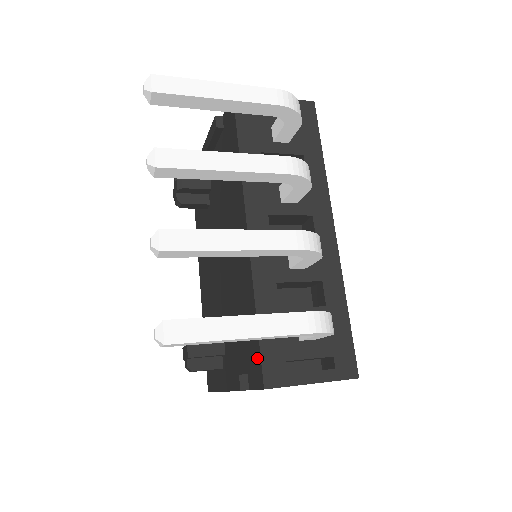
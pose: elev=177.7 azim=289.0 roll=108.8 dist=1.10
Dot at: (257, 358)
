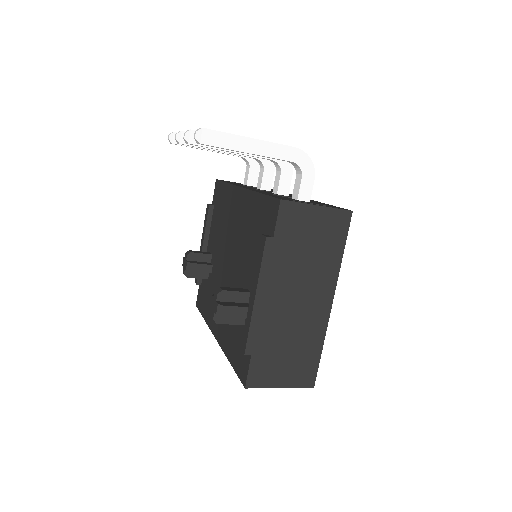
Dot at: (270, 204)
